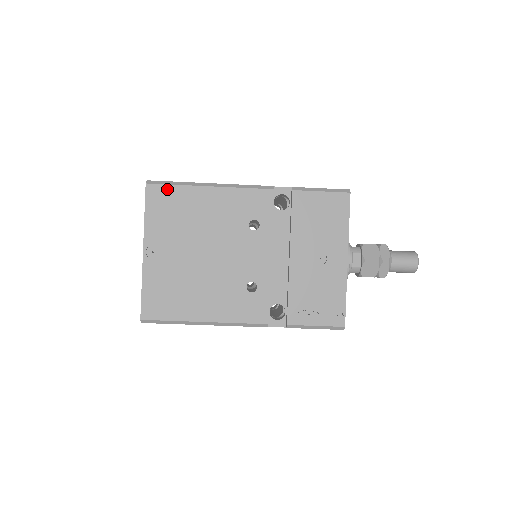
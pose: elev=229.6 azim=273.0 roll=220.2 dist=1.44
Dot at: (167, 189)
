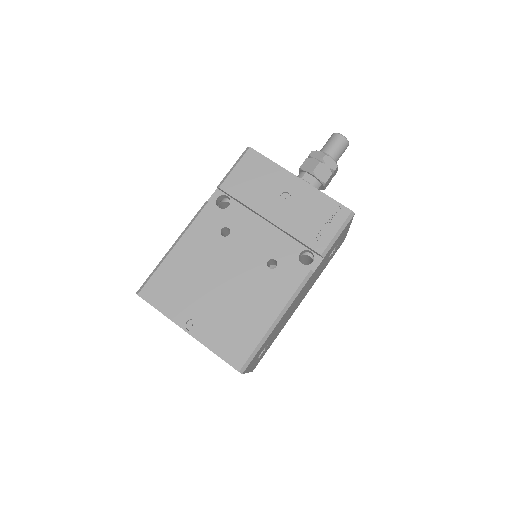
Dot at: (153, 281)
